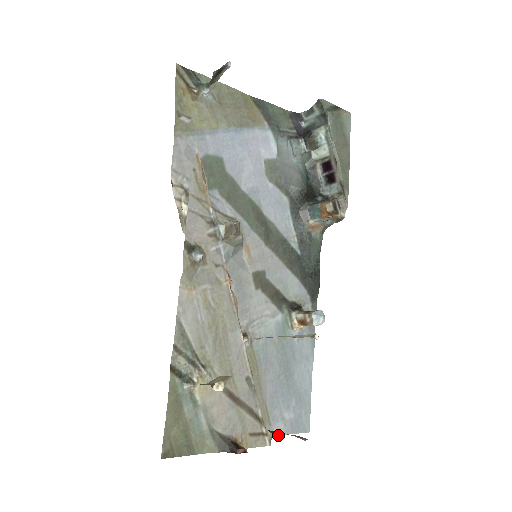
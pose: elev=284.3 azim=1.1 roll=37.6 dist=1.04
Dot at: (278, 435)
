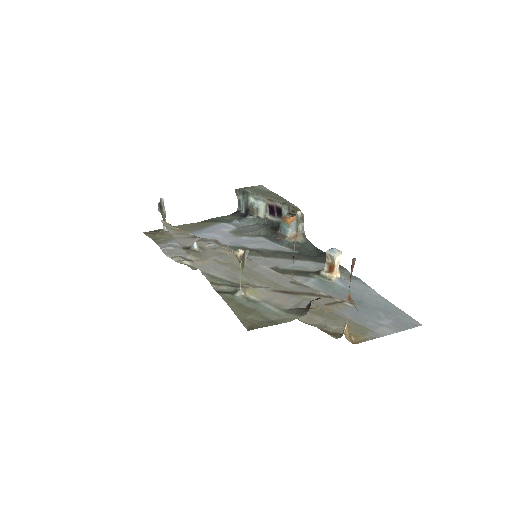
Dot at: occluded
